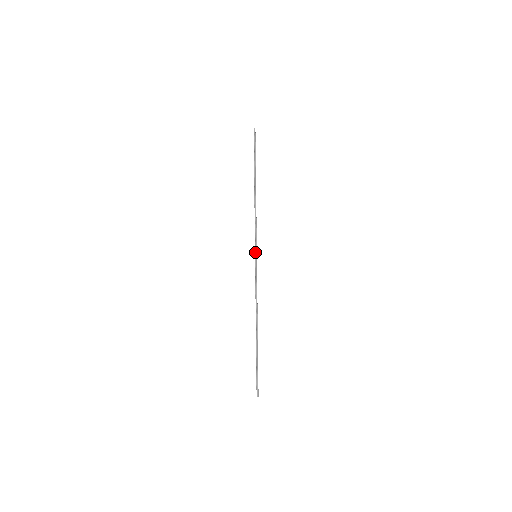
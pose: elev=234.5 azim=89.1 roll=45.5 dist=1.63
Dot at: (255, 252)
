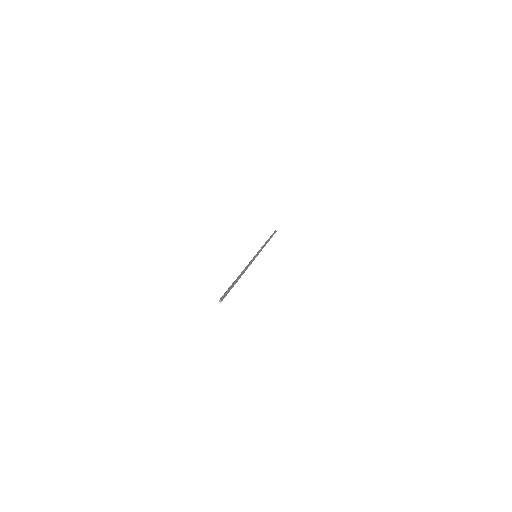
Dot at: (257, 254)
